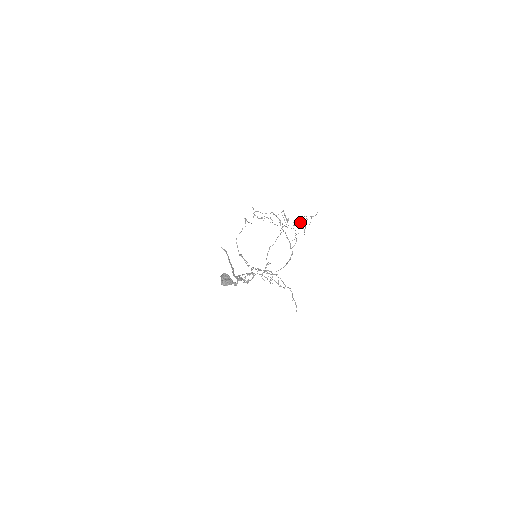
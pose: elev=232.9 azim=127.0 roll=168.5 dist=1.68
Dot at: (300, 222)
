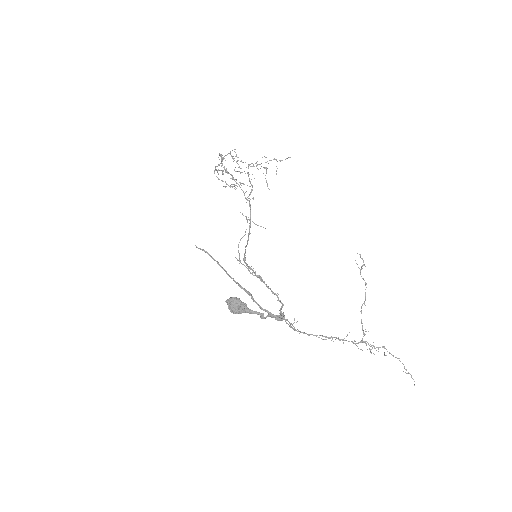
Dot at: (257, 164)
